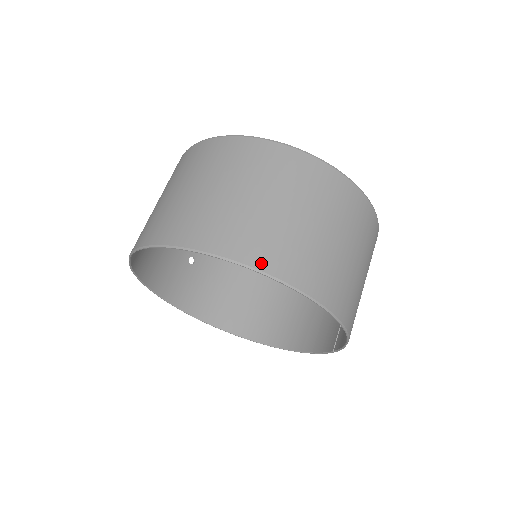
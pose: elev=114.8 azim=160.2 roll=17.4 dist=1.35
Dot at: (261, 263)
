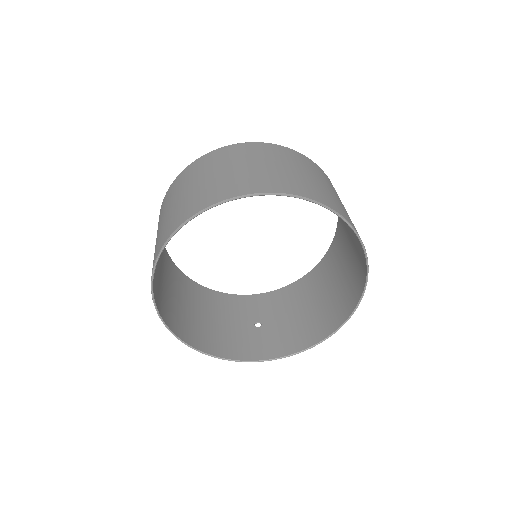
Dot at: (187, 217)
